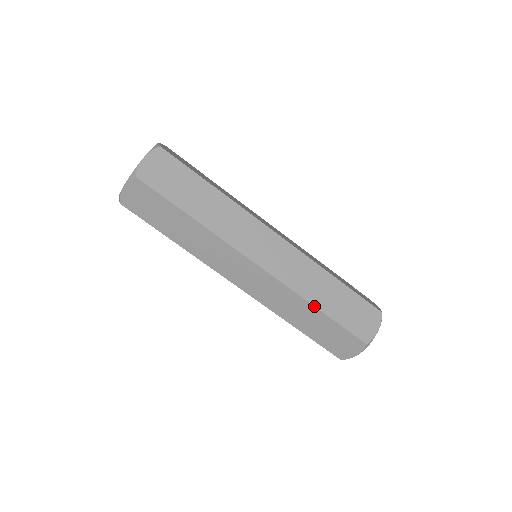
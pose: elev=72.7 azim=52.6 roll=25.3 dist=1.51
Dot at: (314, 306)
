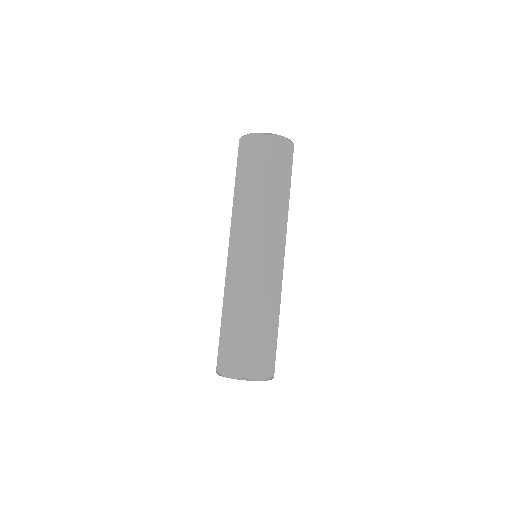
Dot at: occluded
